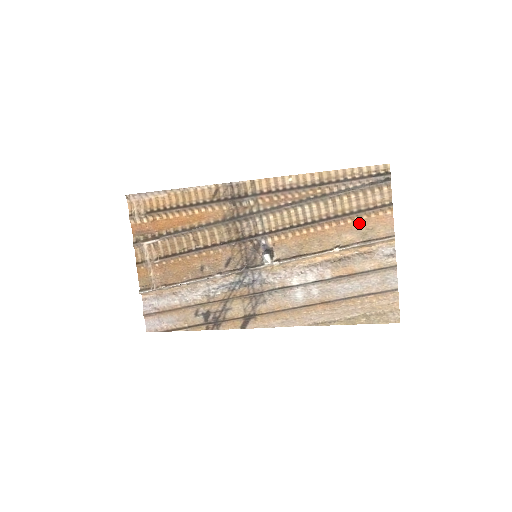
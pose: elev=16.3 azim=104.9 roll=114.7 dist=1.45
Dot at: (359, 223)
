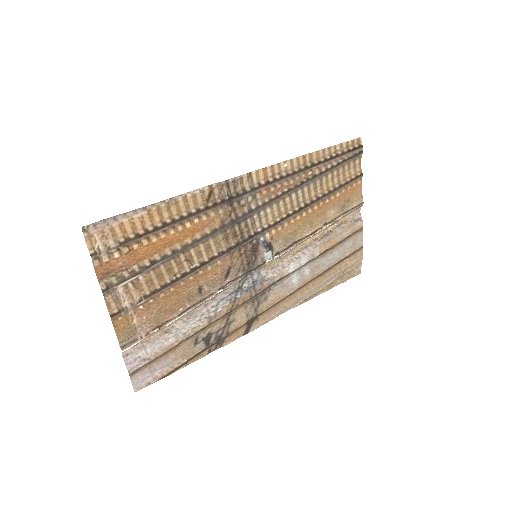
Dot at: (339, 197)
